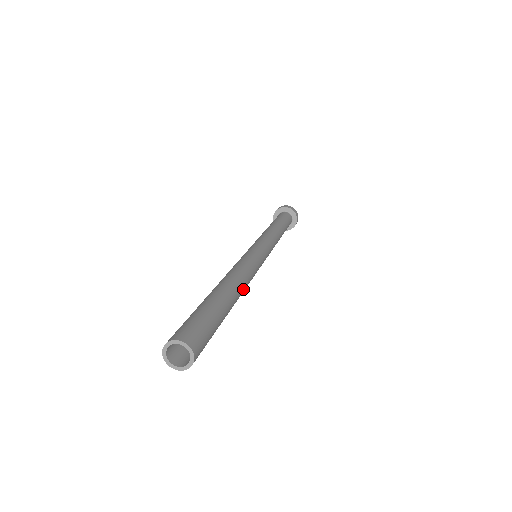
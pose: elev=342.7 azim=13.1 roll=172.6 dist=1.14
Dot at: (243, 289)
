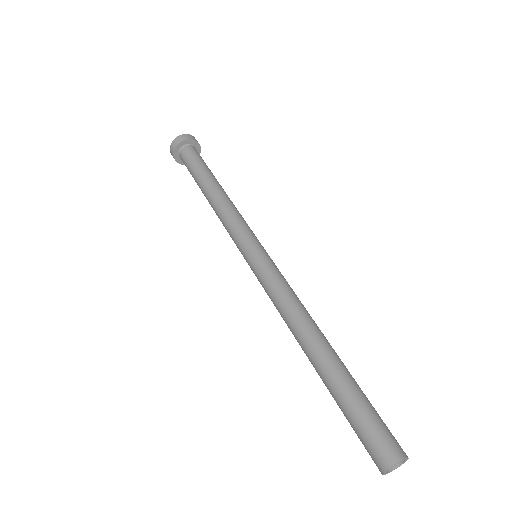
Dot at: occluded
